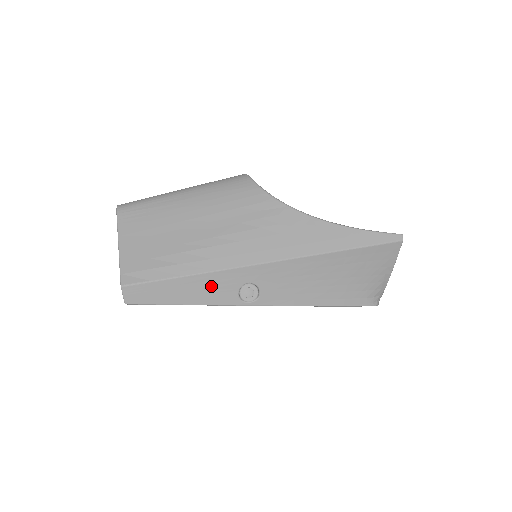
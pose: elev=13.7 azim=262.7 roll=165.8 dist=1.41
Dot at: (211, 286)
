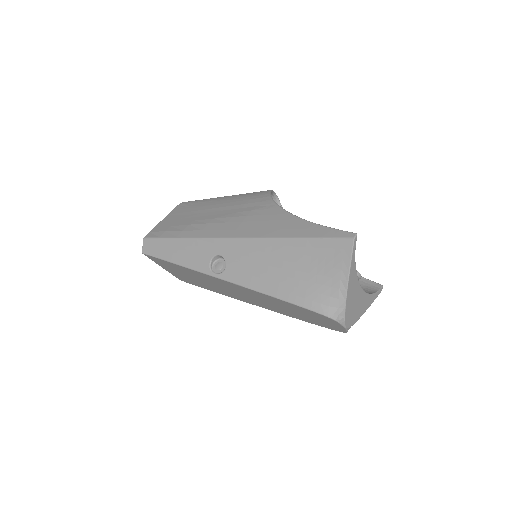
Dot at: (193, 251)
